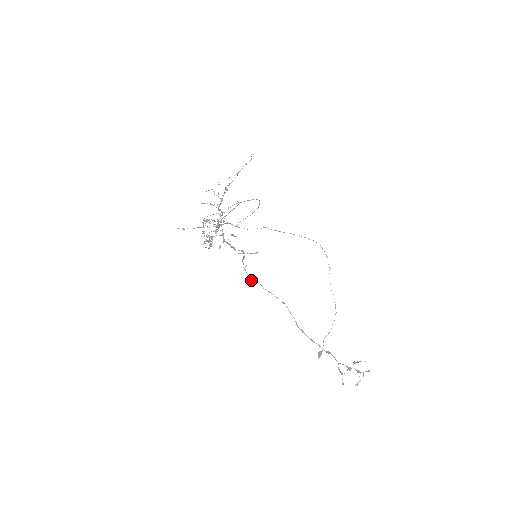
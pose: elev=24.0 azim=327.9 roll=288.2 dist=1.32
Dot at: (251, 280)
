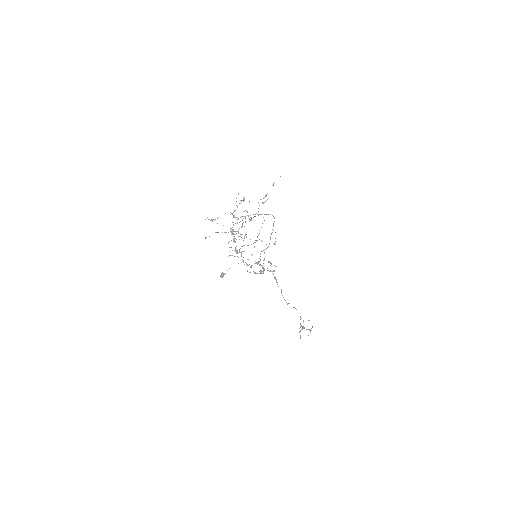
Dot at: (286, 302)
